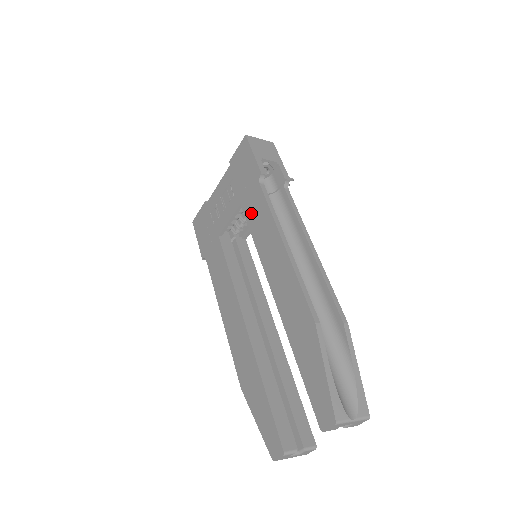
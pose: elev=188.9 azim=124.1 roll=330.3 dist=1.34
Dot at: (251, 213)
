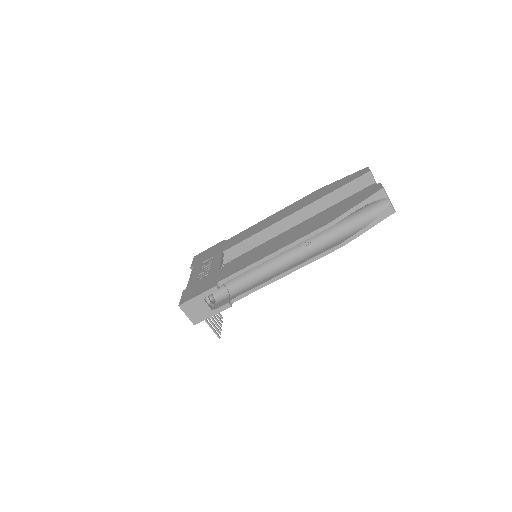
Dot at: (236, 241)
